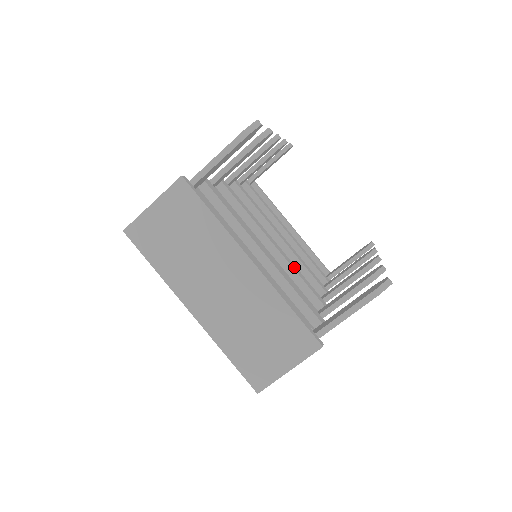
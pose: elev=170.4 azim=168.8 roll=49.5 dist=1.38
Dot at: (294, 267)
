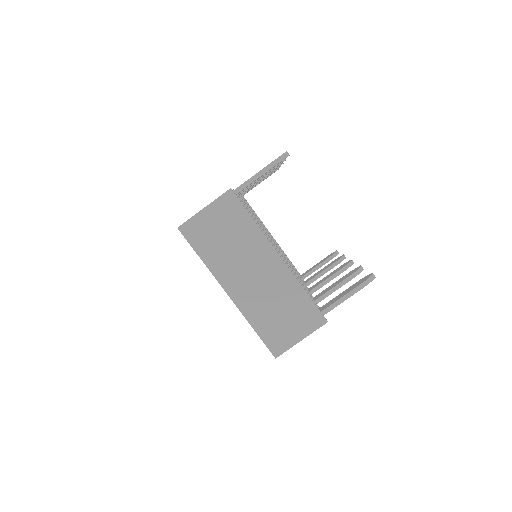
Dot at: (290, 265)
